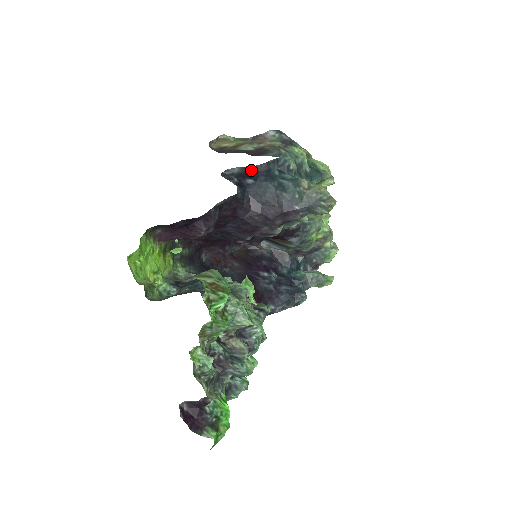
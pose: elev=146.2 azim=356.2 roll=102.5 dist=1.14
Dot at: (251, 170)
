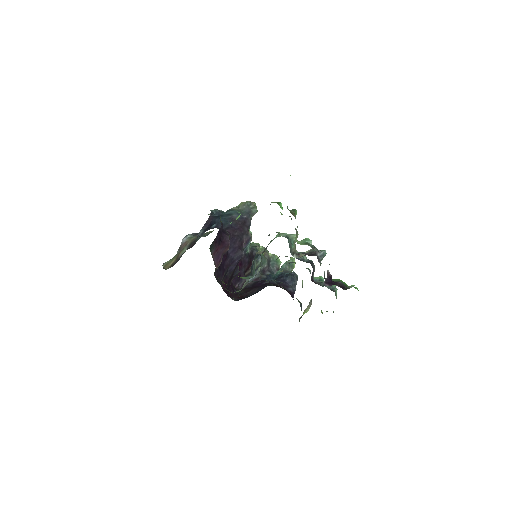
Dot at: (208, 224)
